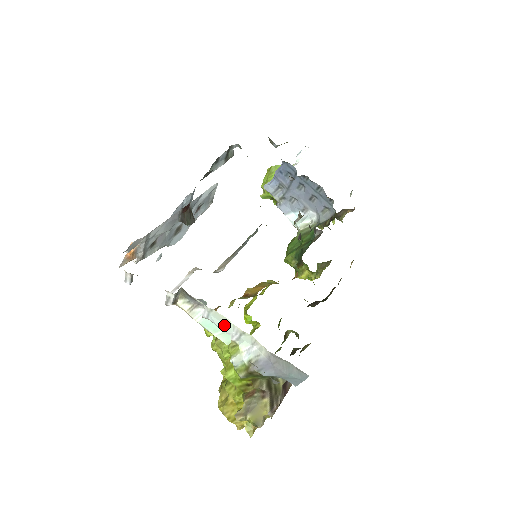
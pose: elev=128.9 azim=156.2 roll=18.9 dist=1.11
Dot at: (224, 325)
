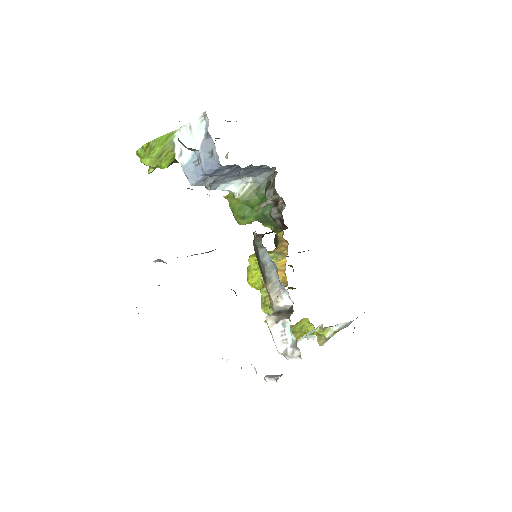
Dot at: occluded
